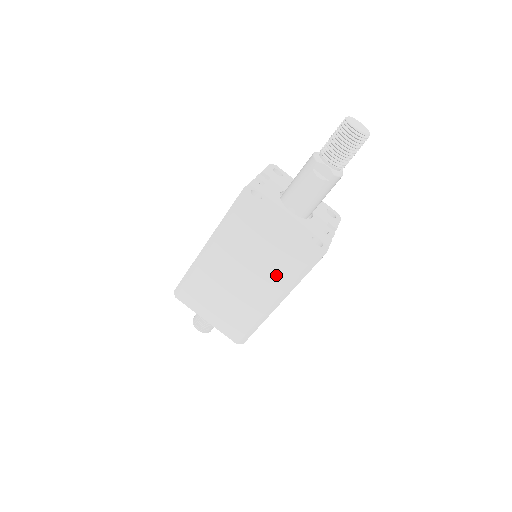
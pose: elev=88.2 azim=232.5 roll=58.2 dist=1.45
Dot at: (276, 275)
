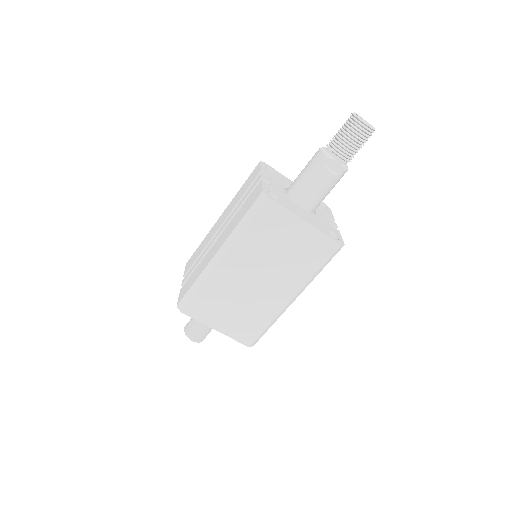
Dot at: (295, 273)
